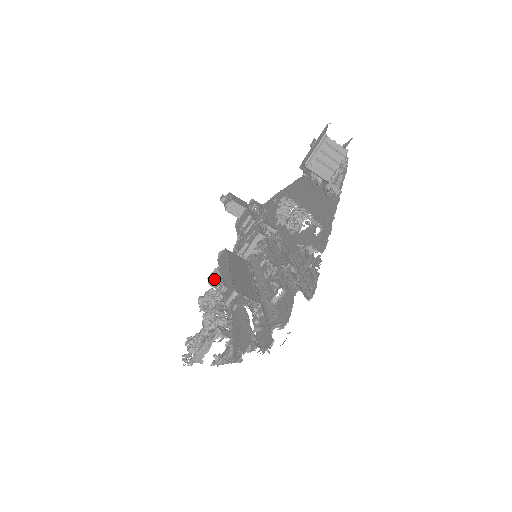
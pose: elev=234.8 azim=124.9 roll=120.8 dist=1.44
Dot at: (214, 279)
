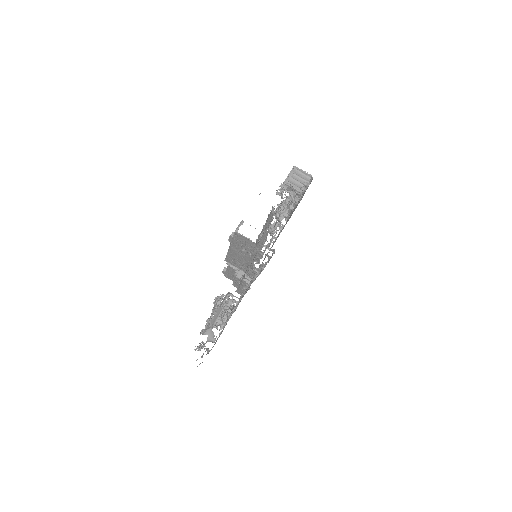
Dot at: occluded
